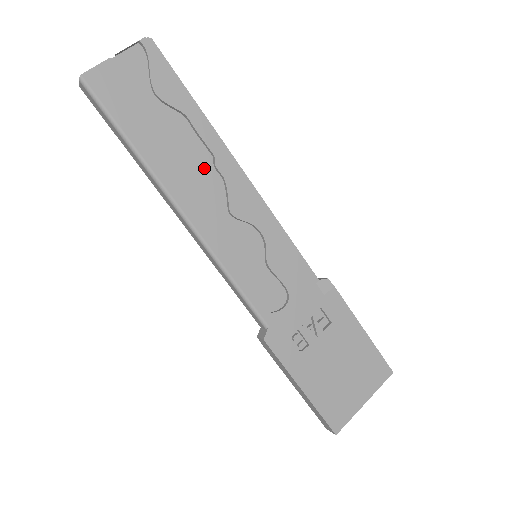
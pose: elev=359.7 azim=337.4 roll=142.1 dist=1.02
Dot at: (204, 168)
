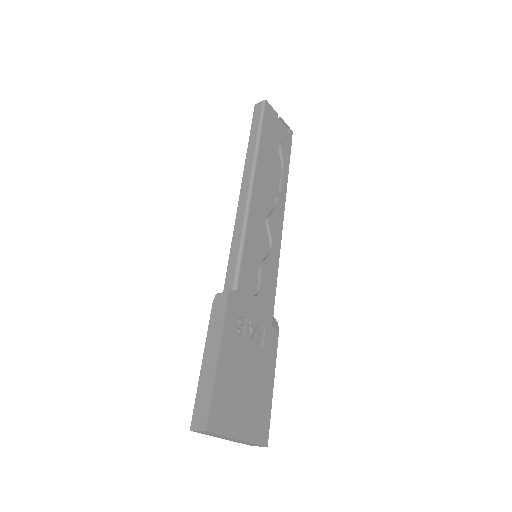
Dot at: (272, 190)
